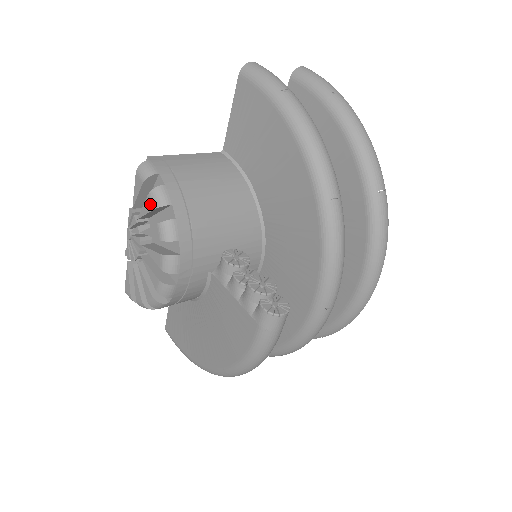
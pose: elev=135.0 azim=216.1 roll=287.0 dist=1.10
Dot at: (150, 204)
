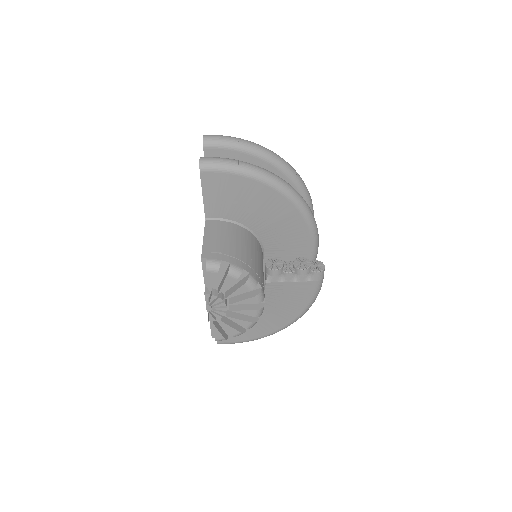
Dot at: (232, 279)
